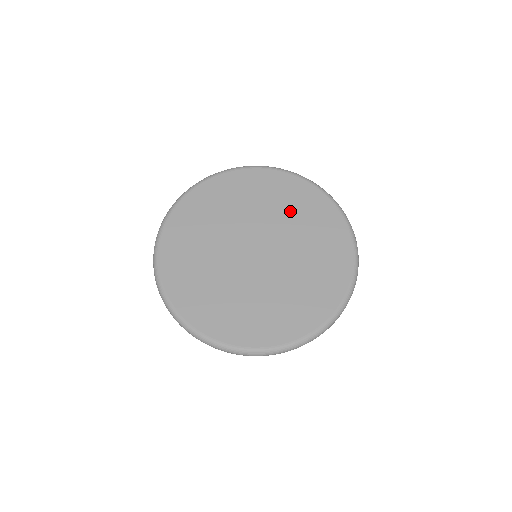
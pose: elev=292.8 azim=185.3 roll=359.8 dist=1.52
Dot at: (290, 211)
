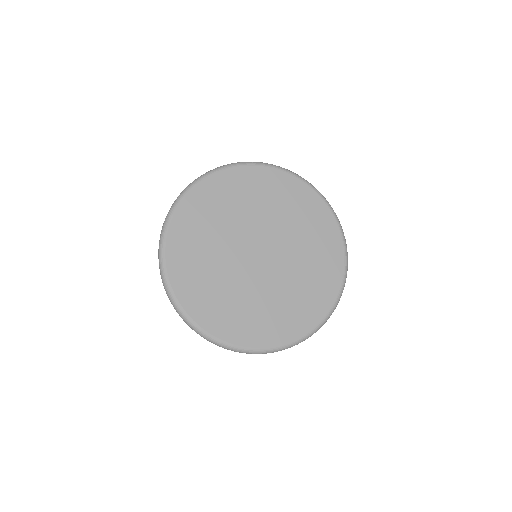
Dot at: (310, 259)
